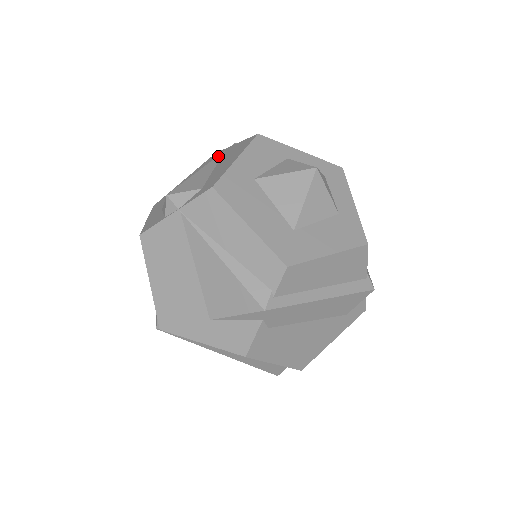
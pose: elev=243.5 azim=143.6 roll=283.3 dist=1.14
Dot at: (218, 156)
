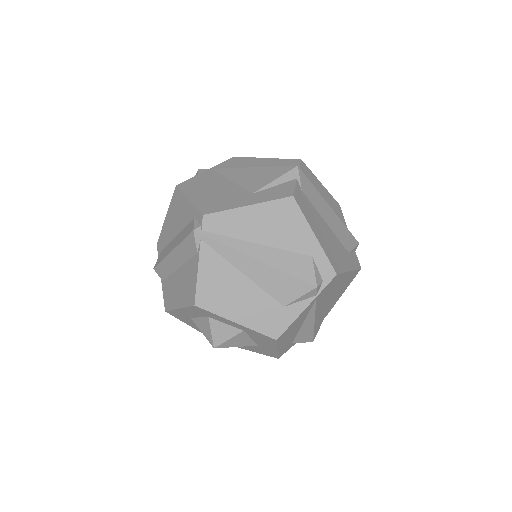
Dot at: occluded
